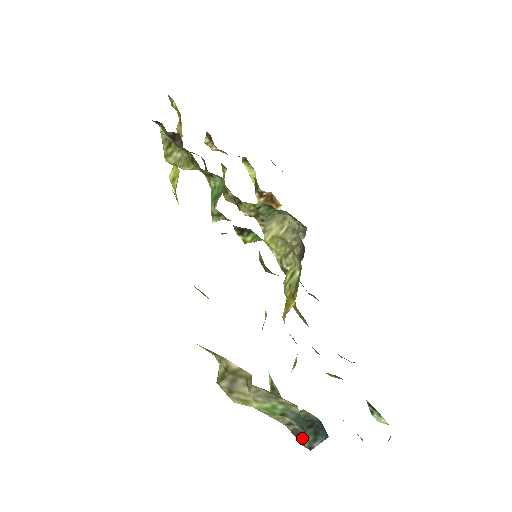
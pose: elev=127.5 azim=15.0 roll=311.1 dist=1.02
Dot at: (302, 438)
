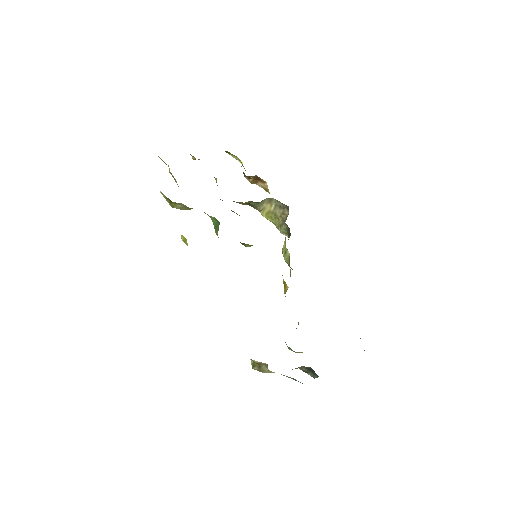
Dot at: (308, 373)
